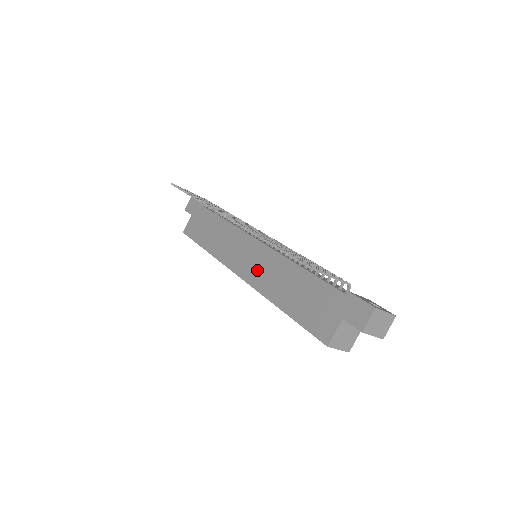
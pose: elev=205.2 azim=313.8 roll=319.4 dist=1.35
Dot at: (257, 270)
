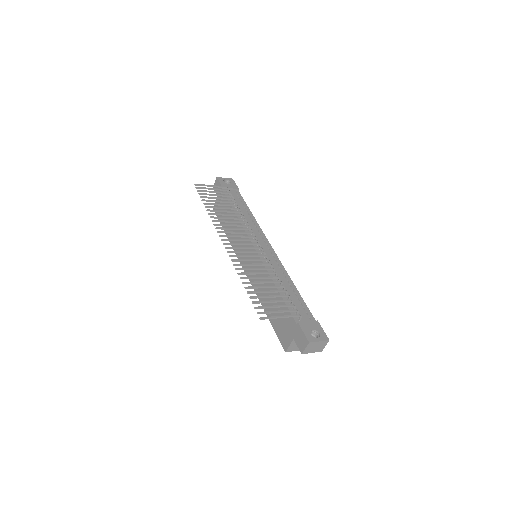
Dot at: occluded
